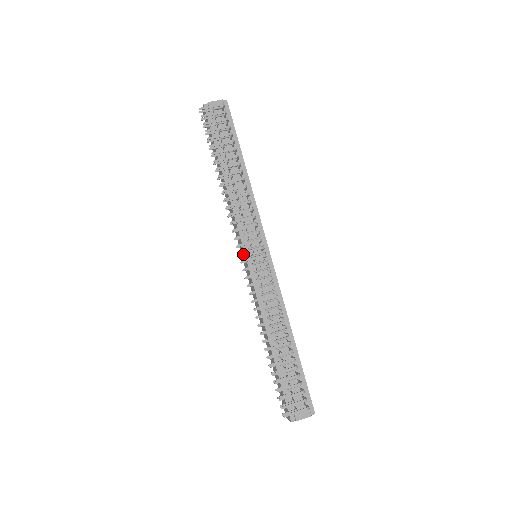
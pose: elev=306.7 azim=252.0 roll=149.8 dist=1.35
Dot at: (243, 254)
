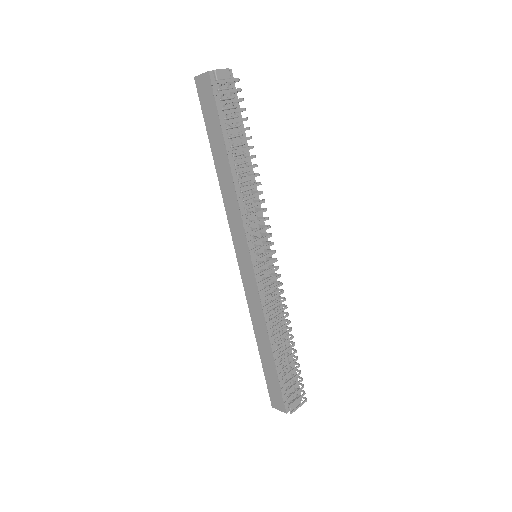
Dot at: (255, 259)
